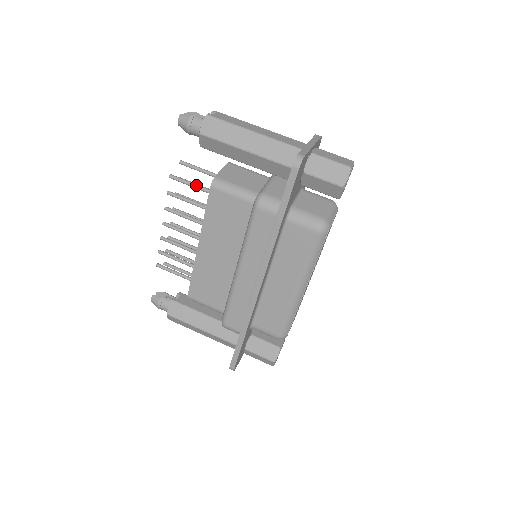
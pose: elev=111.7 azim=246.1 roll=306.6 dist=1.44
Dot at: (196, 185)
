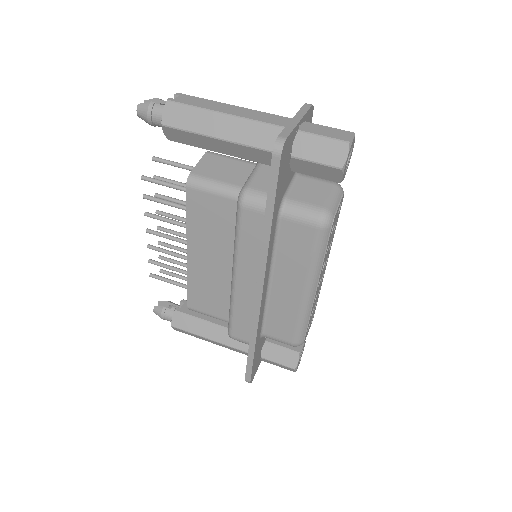
Dot at: (172, 185)
